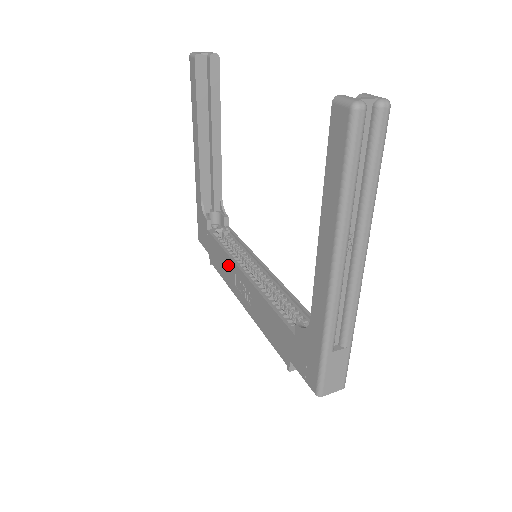
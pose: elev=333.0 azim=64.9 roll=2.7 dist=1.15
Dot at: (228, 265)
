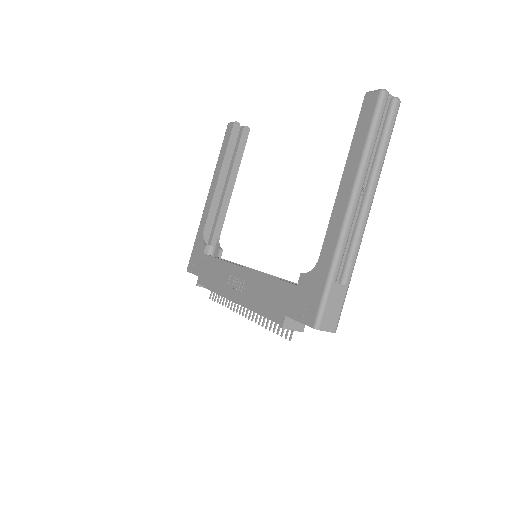
Dot at: (223, 271)
